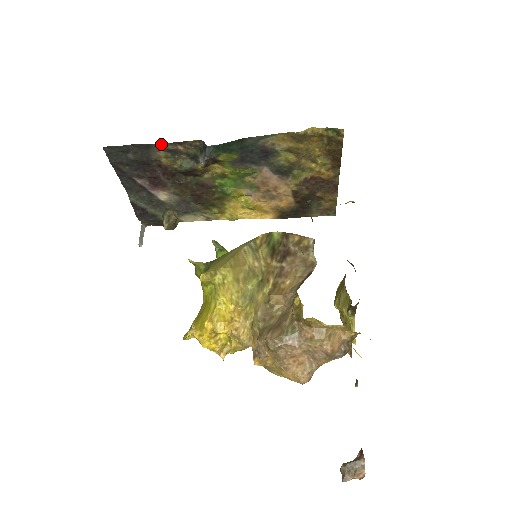
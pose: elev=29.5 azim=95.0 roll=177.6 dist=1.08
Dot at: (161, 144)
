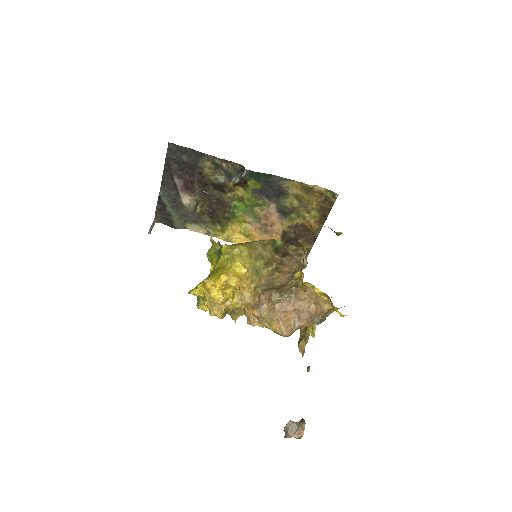
Dot at: (212, 156)
